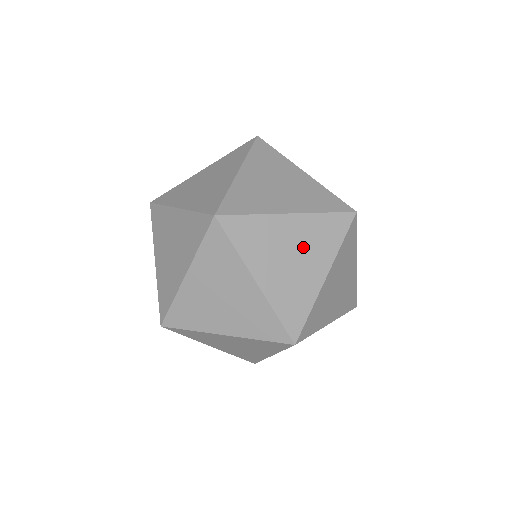
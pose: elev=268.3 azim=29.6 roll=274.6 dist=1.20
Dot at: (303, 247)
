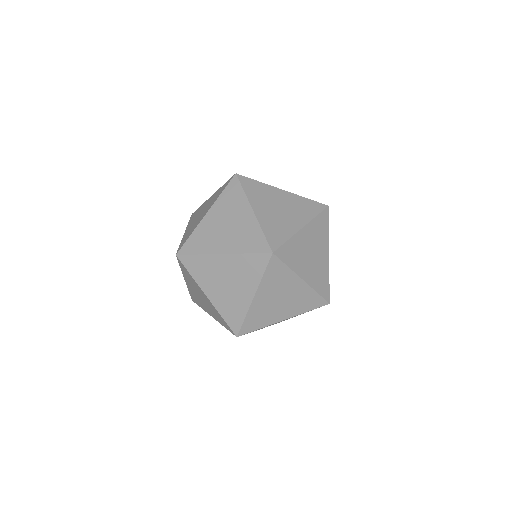
Dot at: (289, 207)
